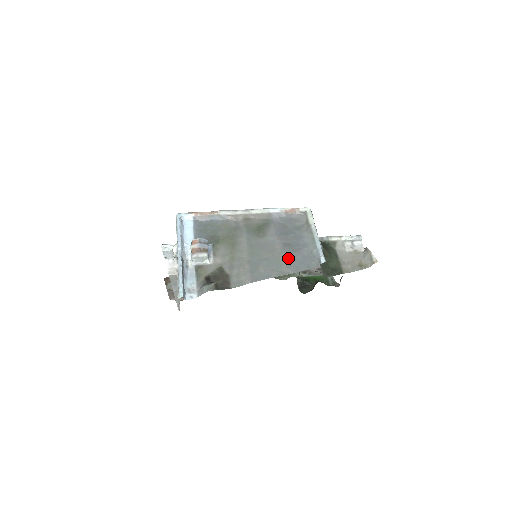
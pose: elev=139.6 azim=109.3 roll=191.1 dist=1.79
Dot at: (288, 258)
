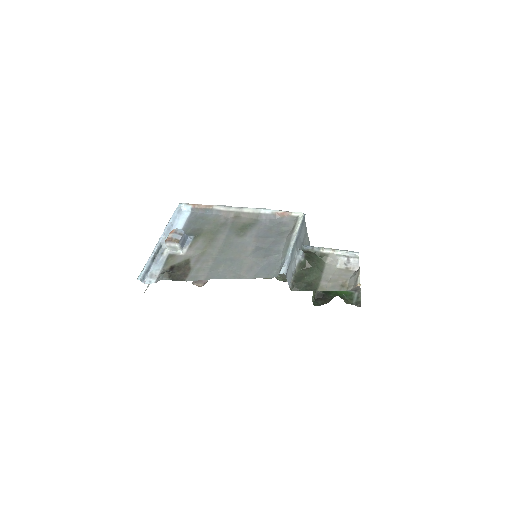
Dot at: (253, 262)
